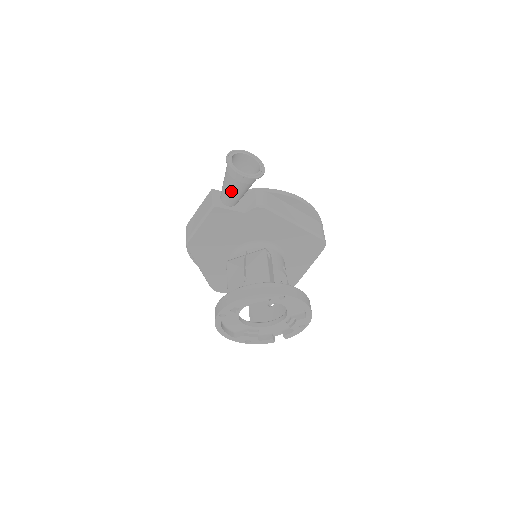
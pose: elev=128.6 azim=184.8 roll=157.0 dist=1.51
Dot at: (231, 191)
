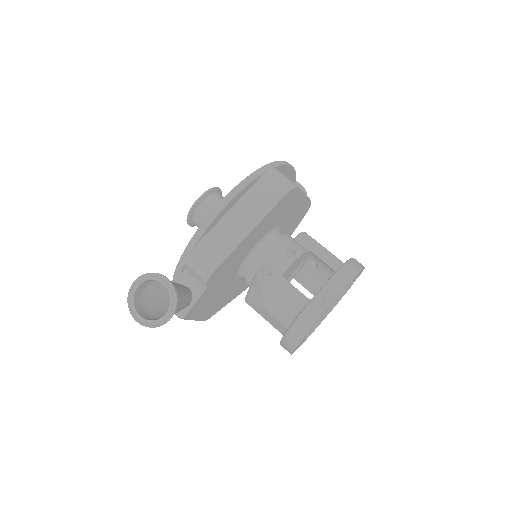
Dot at: occluded
